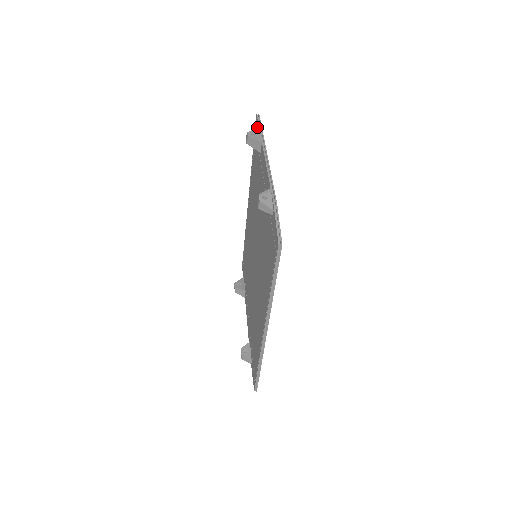
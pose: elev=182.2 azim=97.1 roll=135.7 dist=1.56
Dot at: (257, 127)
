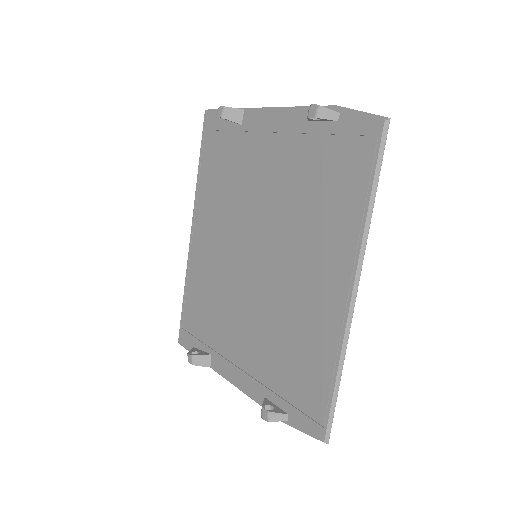
Dot at: (215, 117)
